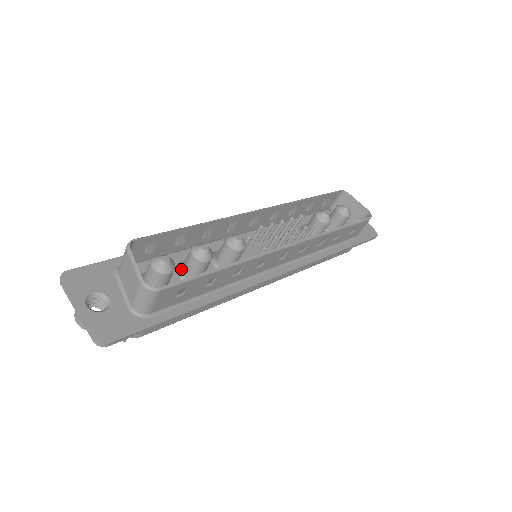
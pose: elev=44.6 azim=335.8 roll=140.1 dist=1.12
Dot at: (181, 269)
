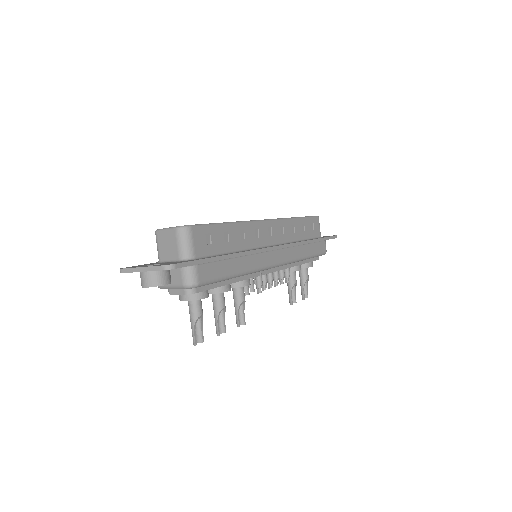
Dot at: occluded
